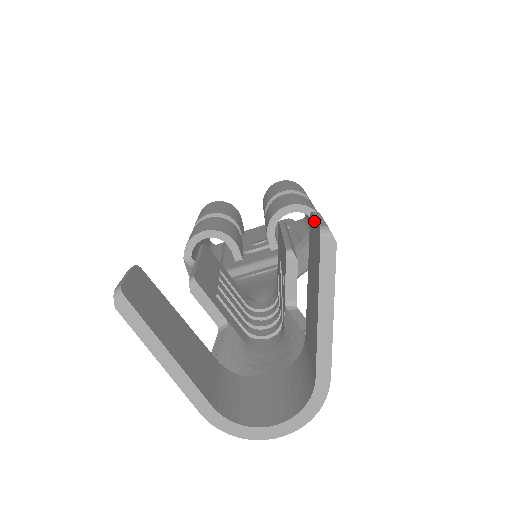
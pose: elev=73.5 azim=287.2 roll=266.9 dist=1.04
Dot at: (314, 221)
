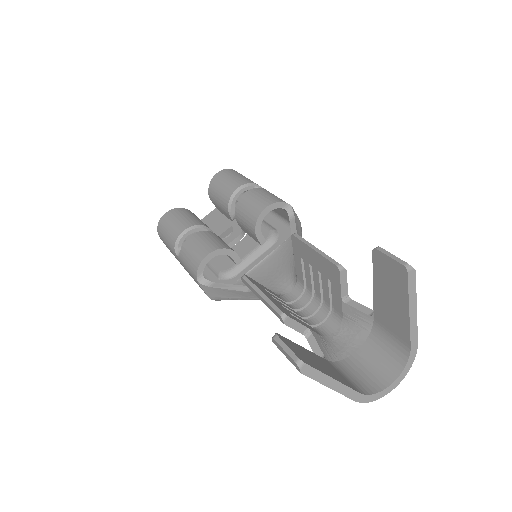
Dot at: (387, 258)
